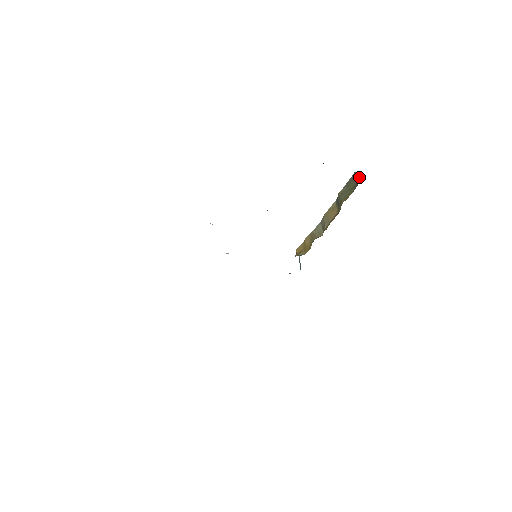
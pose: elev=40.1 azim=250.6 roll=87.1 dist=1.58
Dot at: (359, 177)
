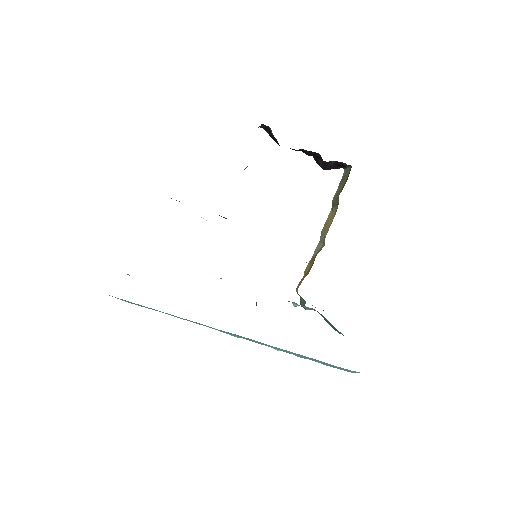
Dot at: (350, 167)
